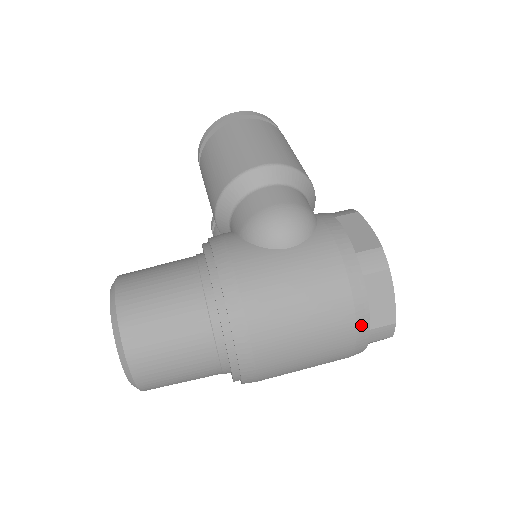
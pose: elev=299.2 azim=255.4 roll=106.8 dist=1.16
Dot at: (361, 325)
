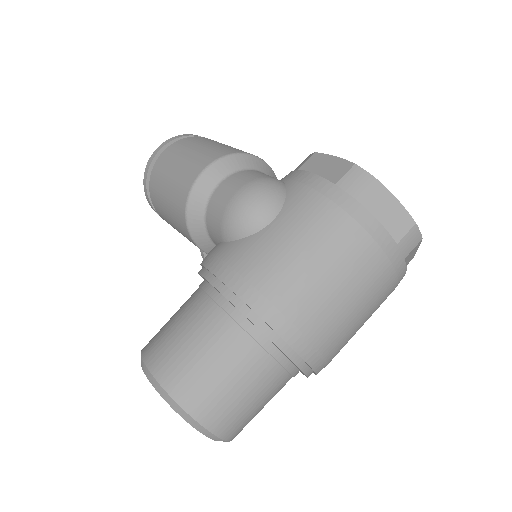
Dot at: (385, 245)
